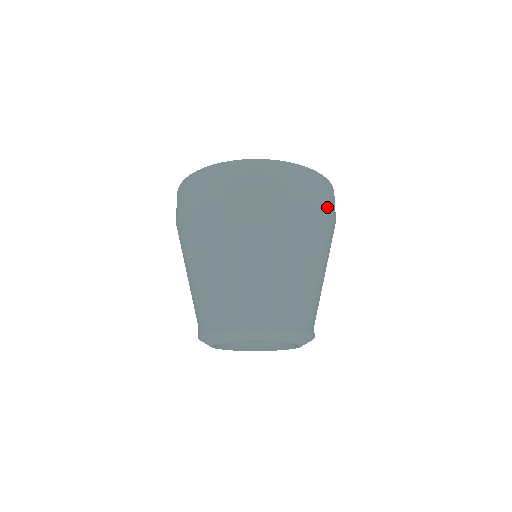
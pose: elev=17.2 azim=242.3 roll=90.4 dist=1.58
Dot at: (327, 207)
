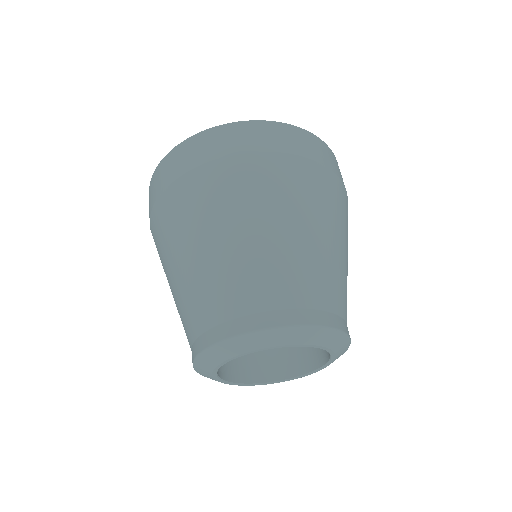
Dot at: (283, 153)
